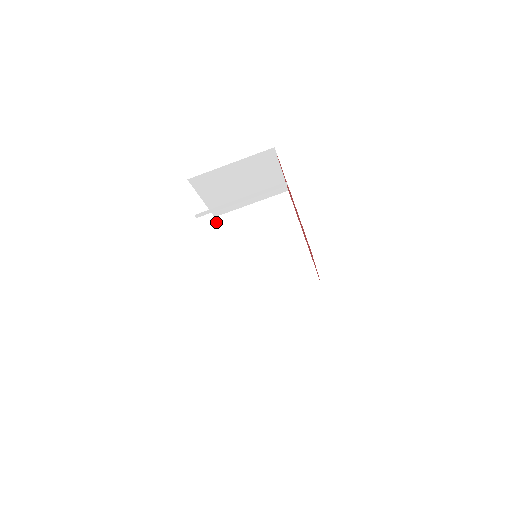
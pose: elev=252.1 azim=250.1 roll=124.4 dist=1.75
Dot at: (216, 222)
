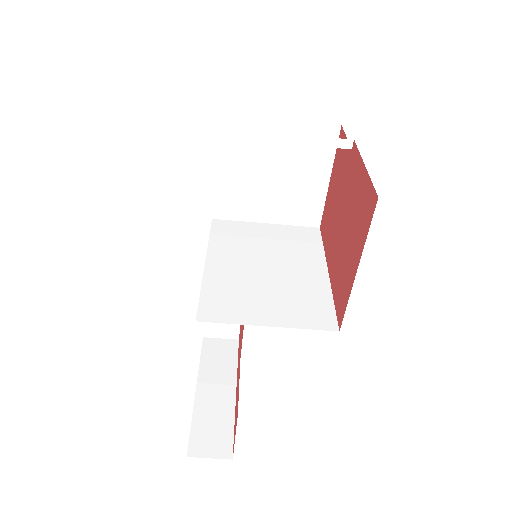
Dot at: (212, 223)
